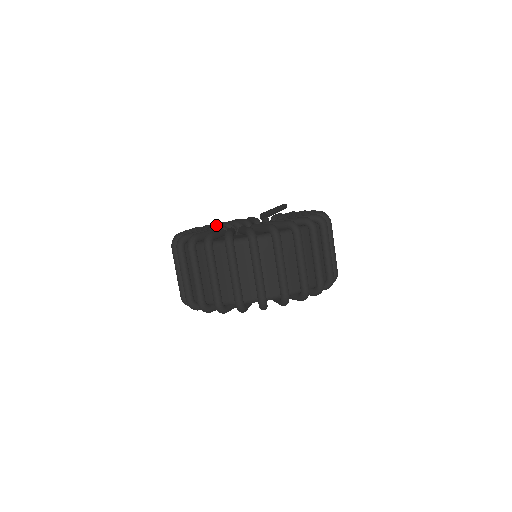
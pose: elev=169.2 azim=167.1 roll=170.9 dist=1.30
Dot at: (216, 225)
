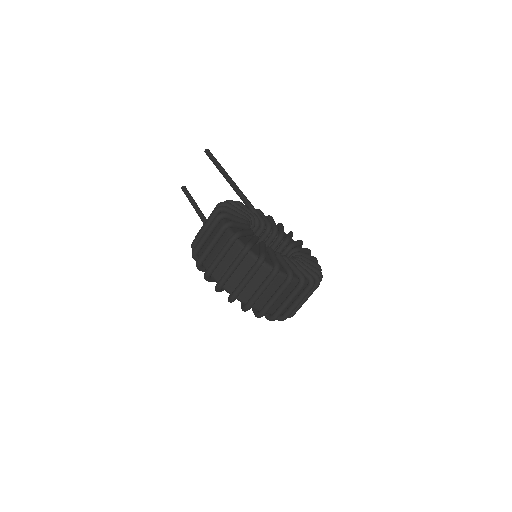
Dot at: (245, 221)
